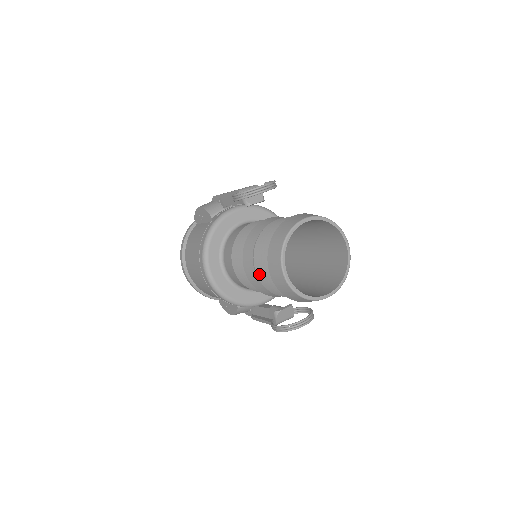
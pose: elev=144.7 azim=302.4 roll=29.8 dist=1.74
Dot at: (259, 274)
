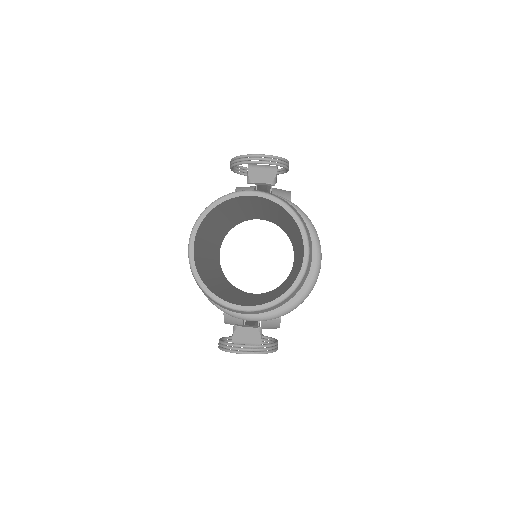
Dot at: occluded
